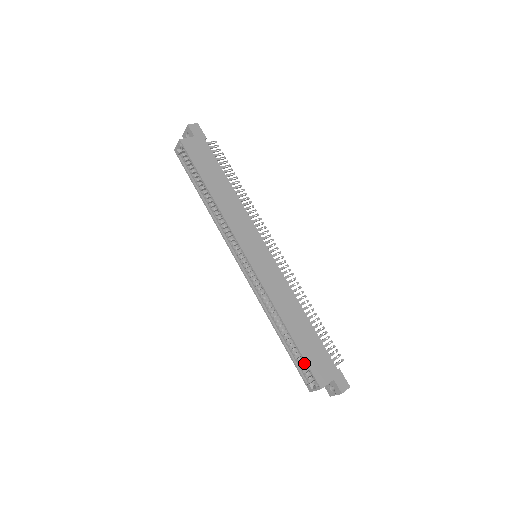
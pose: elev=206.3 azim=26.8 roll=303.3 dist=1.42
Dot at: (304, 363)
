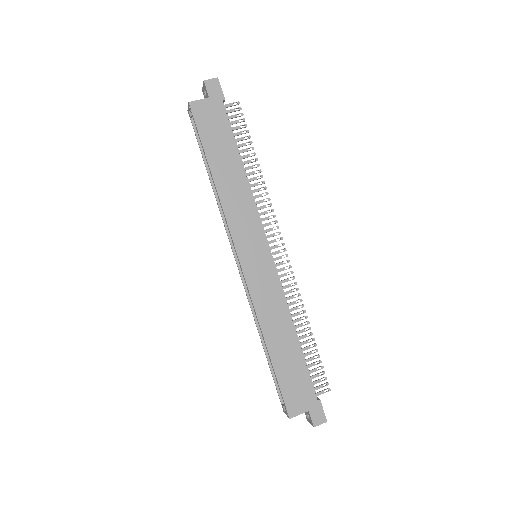
Dot at: occluded
